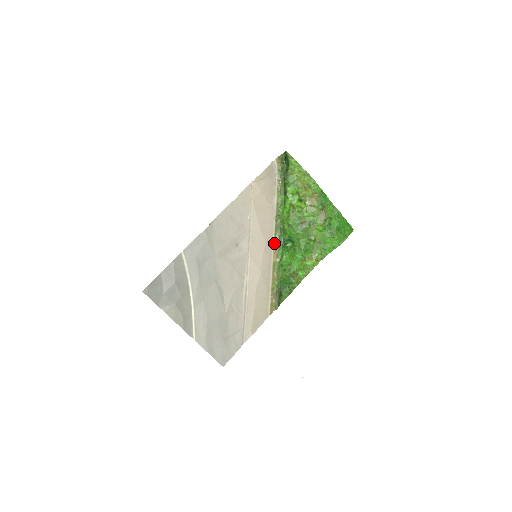
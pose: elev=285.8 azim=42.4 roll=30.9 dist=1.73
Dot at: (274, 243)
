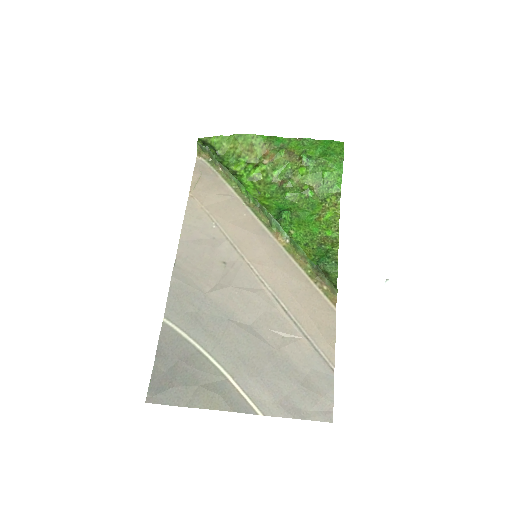
Dot at: (267, 228)
